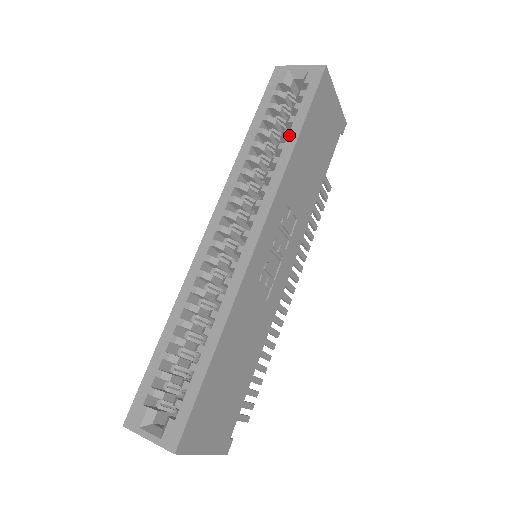
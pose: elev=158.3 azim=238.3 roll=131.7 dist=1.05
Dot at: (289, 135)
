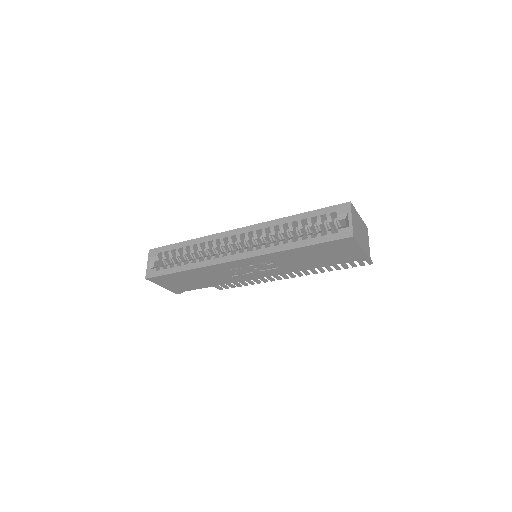
Dot at: (298, 242)
